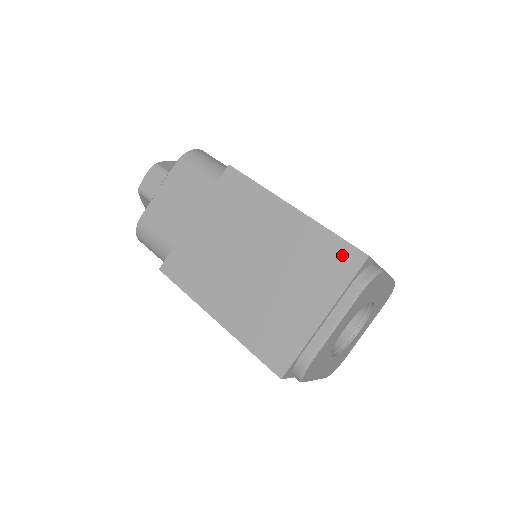
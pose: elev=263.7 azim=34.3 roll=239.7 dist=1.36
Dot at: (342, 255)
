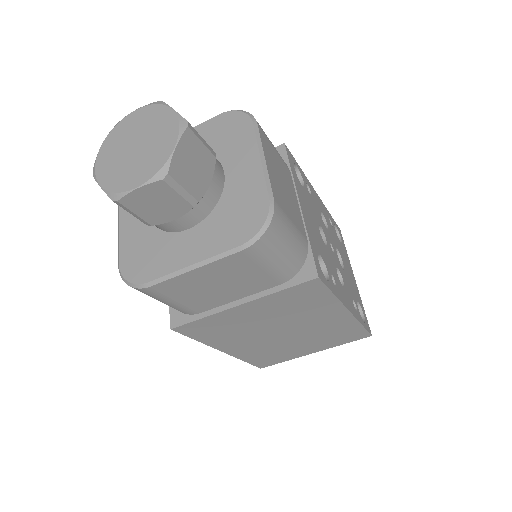
Dot at: (356, 335)
